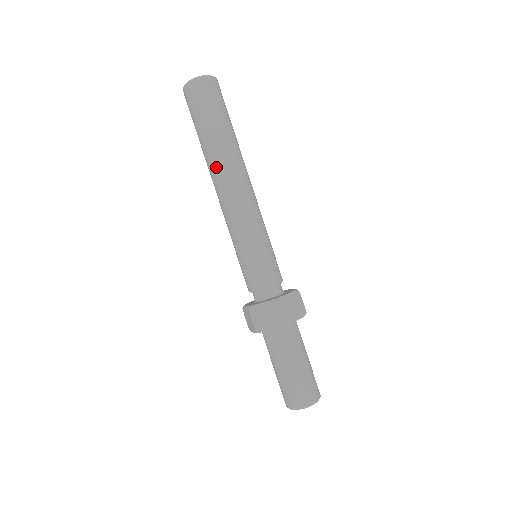
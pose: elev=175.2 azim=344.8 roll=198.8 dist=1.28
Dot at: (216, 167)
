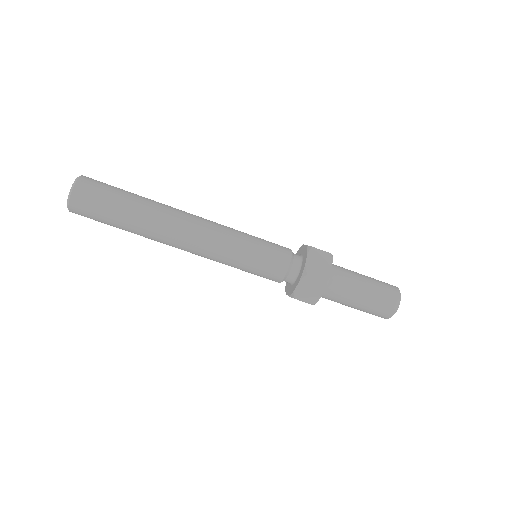
Dot at: (166, 221)
